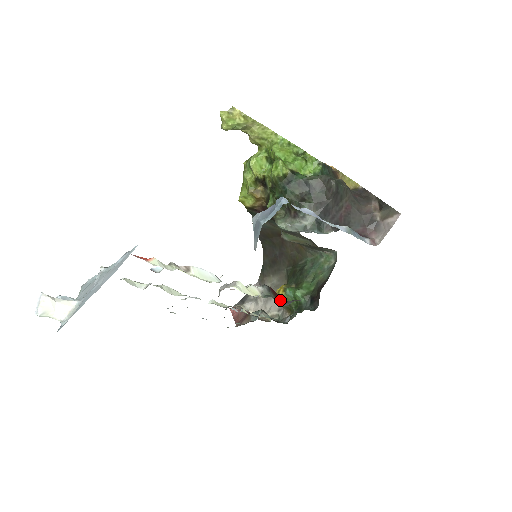
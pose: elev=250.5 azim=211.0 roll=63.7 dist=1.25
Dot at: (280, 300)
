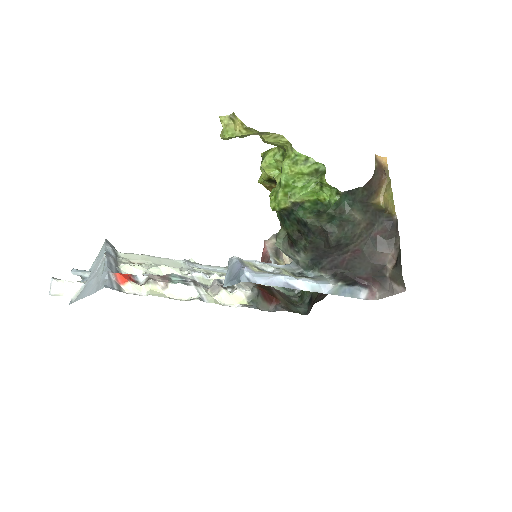
Dot at: (269, 302)
